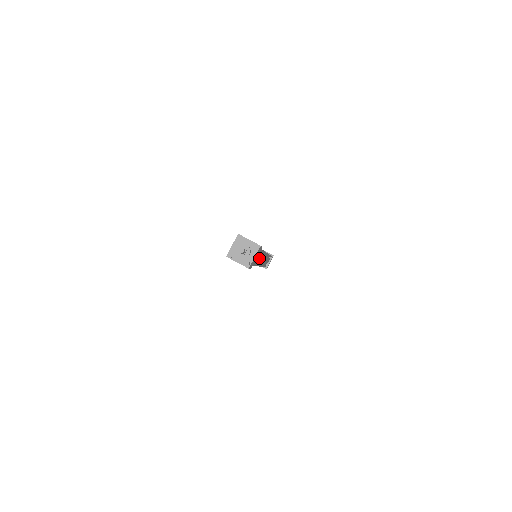
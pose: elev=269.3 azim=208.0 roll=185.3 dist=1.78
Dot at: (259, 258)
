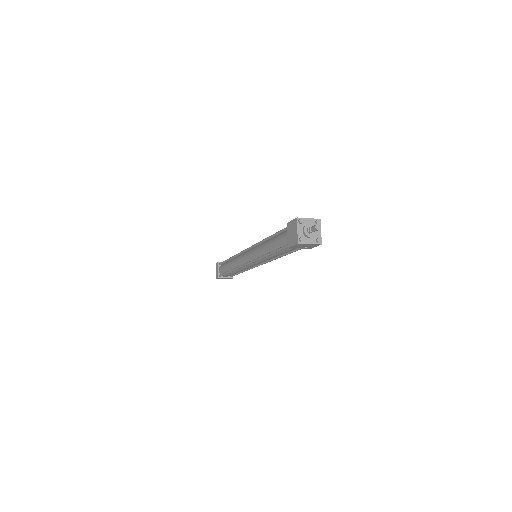
Dot at: occluded
